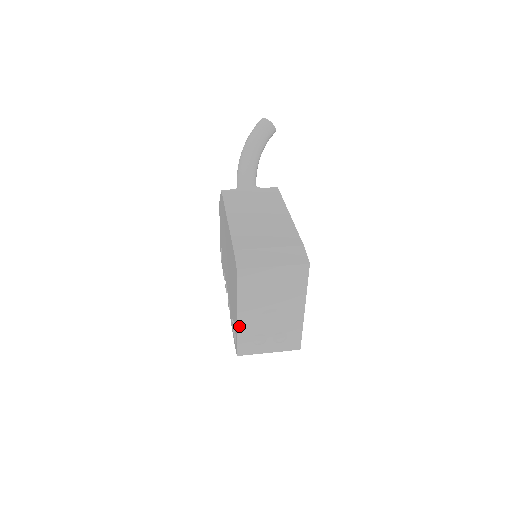
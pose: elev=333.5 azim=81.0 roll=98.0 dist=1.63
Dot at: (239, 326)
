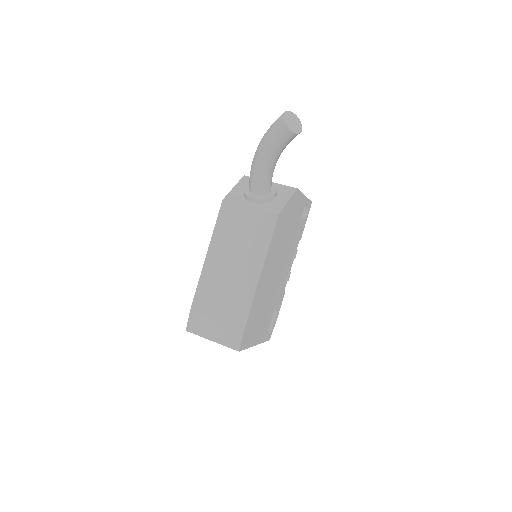
Dot at: occluded
